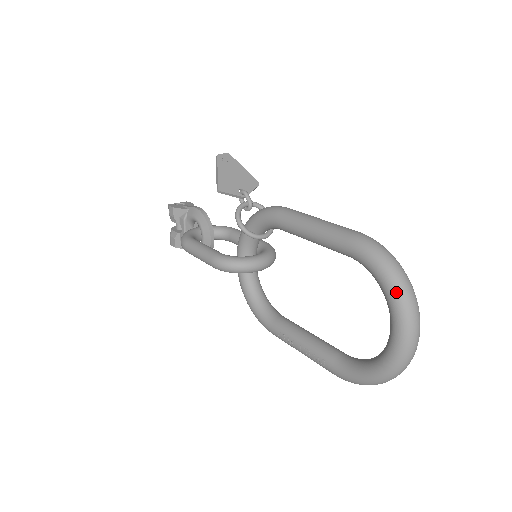
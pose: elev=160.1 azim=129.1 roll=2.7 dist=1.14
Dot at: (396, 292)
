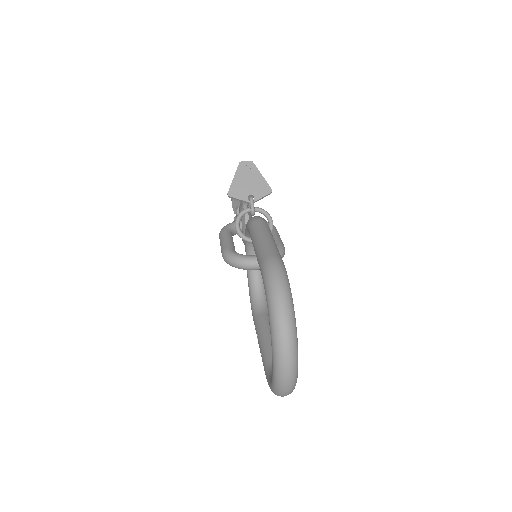
Dot at: (271, 319)
